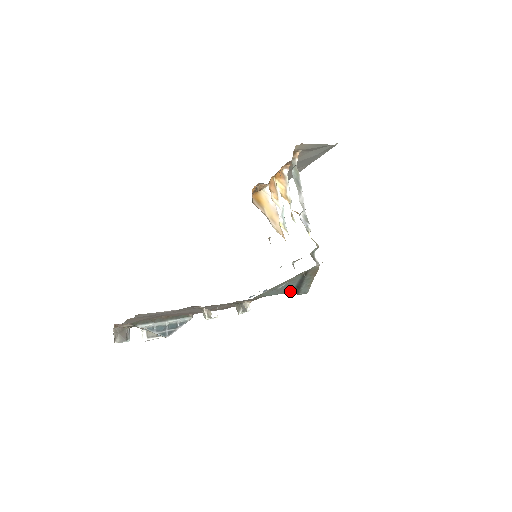
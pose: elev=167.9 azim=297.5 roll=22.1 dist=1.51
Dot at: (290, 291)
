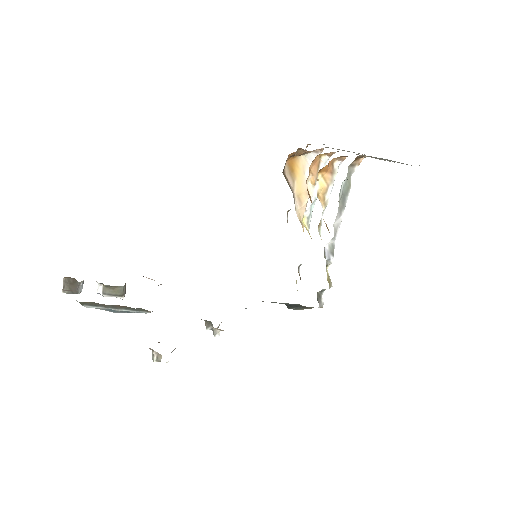
Dot at: occluded
